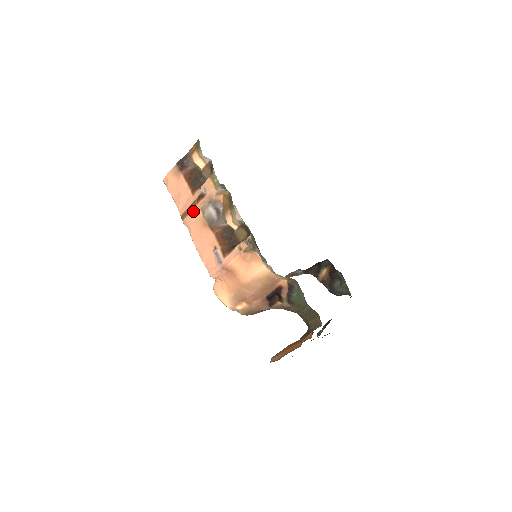
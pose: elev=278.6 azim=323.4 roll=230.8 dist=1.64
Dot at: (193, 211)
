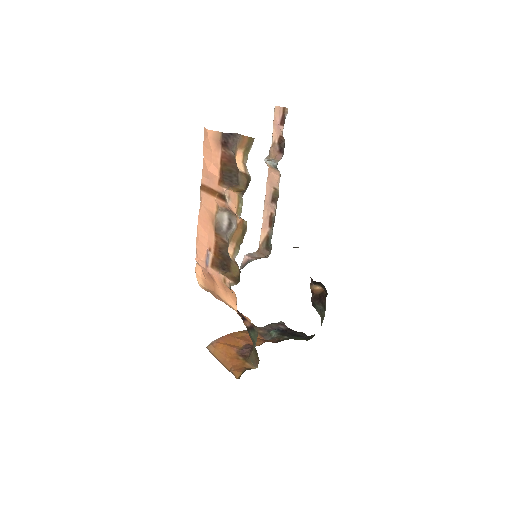
Dot at: (211, 197)
